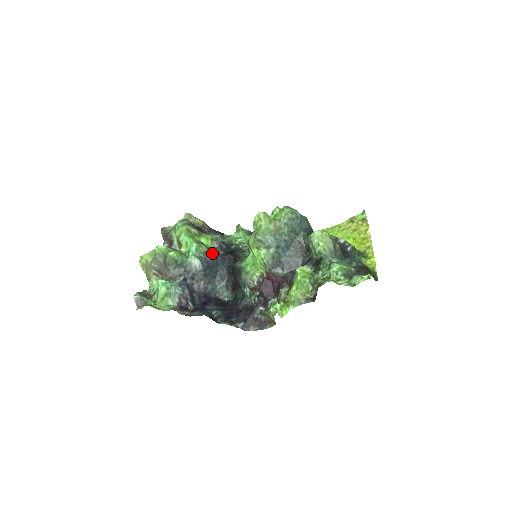
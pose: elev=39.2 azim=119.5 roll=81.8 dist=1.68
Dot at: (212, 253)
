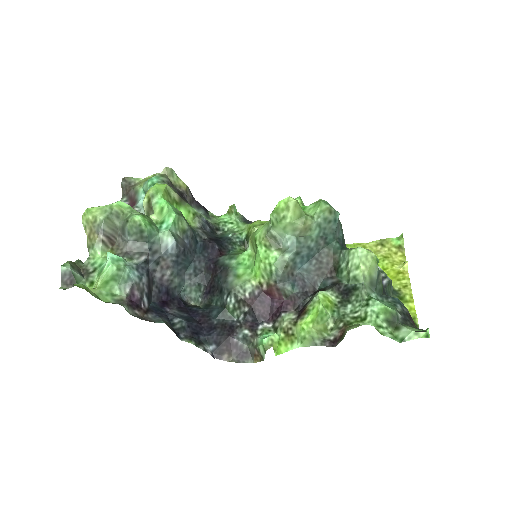
Dot at: (192, 234)
